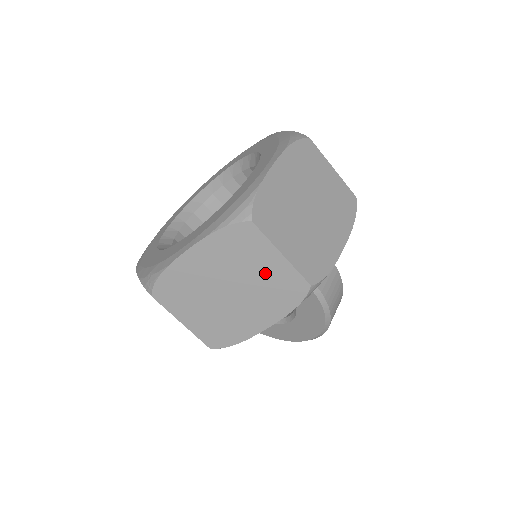
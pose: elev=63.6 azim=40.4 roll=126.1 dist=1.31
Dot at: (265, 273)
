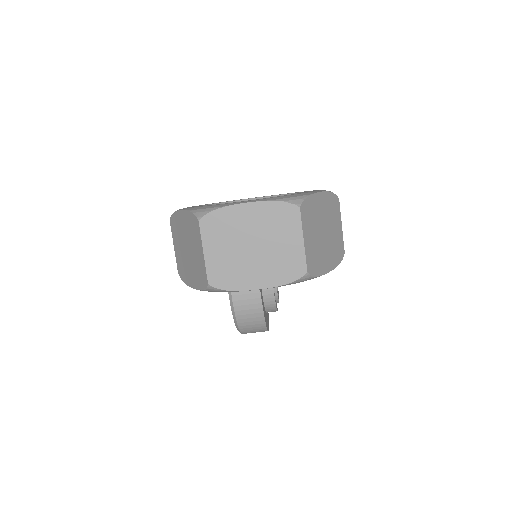
Dot at: (198, 256)
